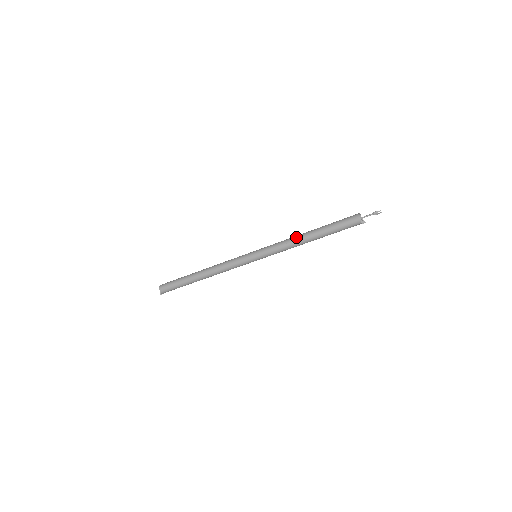
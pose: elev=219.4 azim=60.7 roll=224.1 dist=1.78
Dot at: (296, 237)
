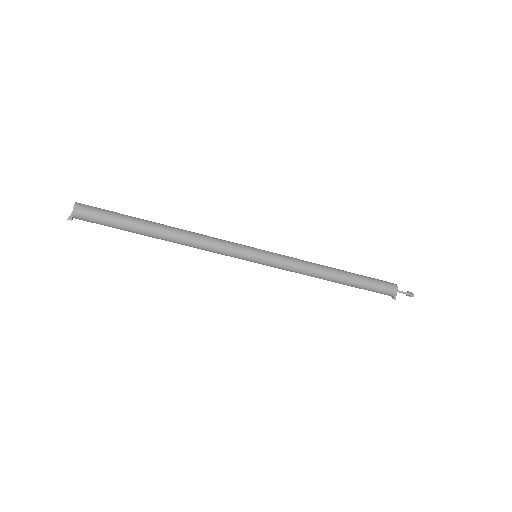
Dot at: (322, 269)
